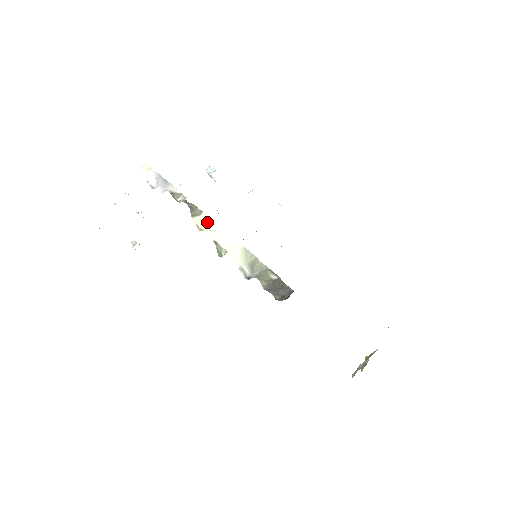
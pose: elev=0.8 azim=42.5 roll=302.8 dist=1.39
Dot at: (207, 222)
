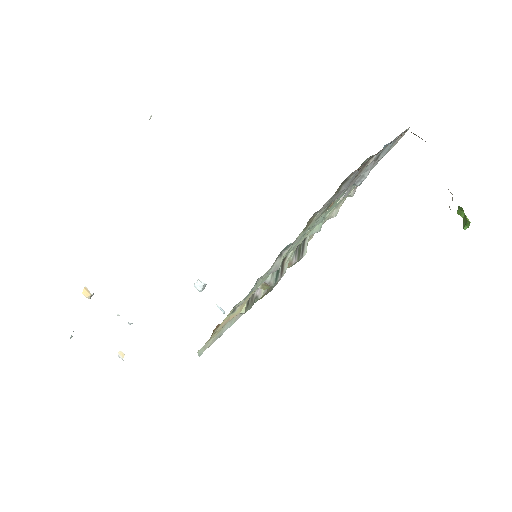
Dot at: occluded
